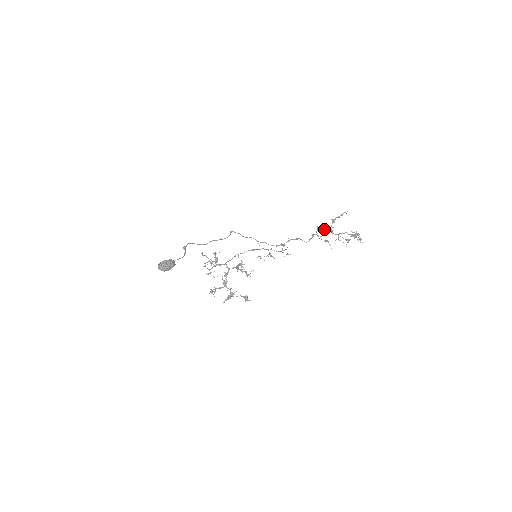
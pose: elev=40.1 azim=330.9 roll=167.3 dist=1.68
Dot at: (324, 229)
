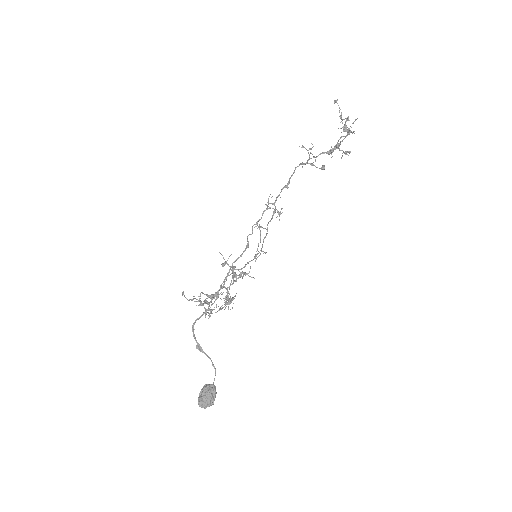
Dot at: (320, 154)
